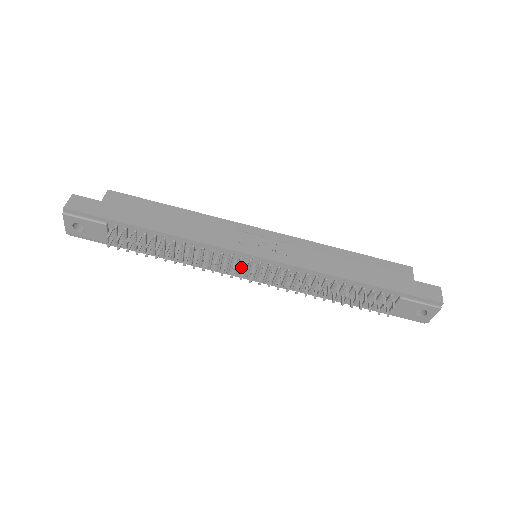
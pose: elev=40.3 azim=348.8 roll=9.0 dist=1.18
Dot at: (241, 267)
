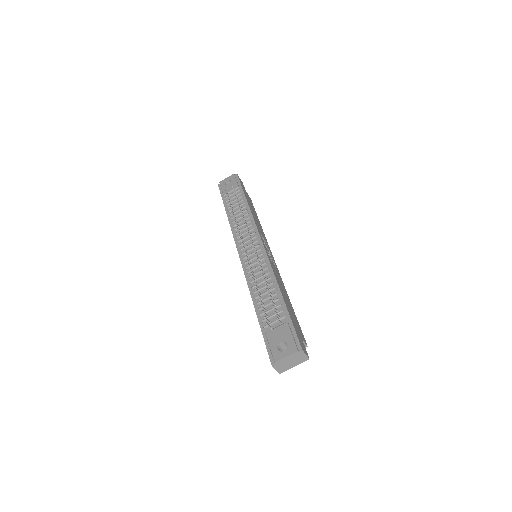
Dot at: (247, 244)
